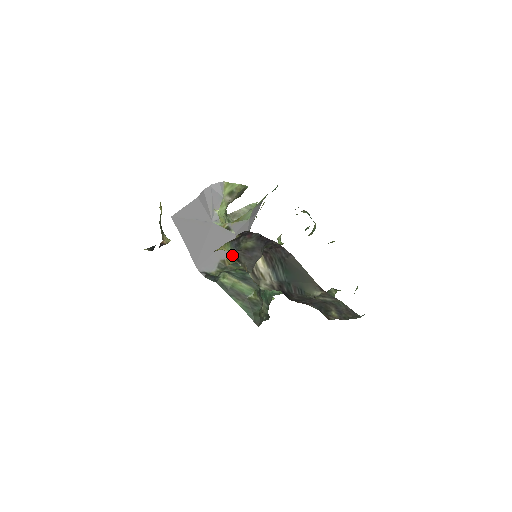
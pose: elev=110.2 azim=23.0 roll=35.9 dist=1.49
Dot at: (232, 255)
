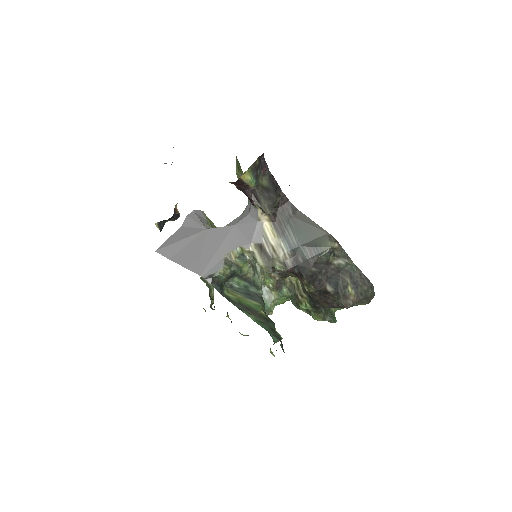
Dot at: (252, 196)
